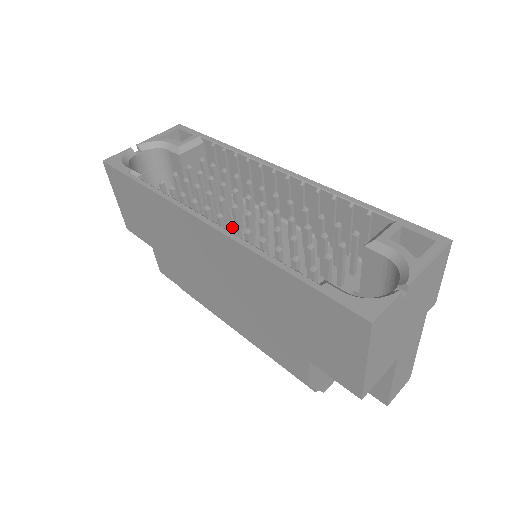
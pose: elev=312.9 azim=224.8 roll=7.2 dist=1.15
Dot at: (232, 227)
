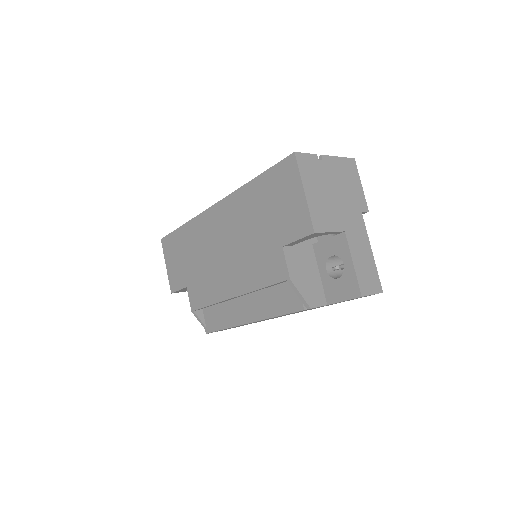
Dot at: occluded
